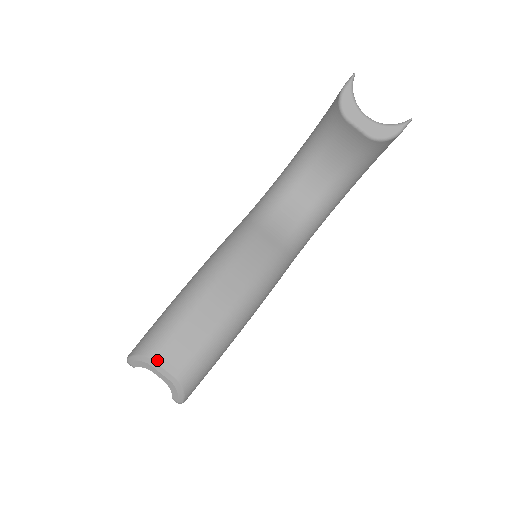
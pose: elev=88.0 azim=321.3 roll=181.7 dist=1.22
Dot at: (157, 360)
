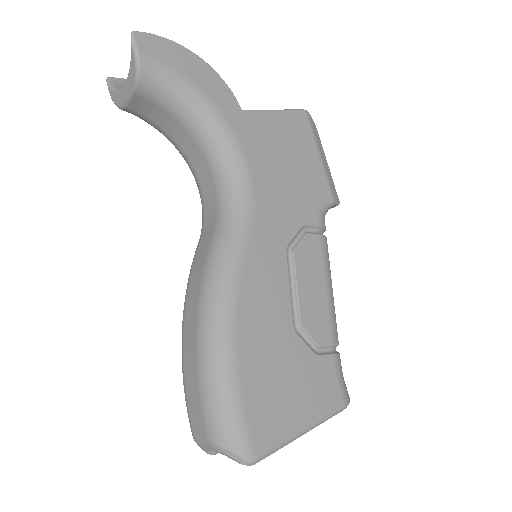
Dot at: (195, 436)
